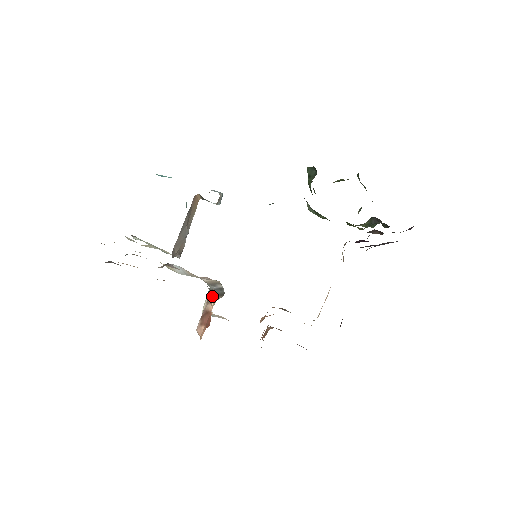
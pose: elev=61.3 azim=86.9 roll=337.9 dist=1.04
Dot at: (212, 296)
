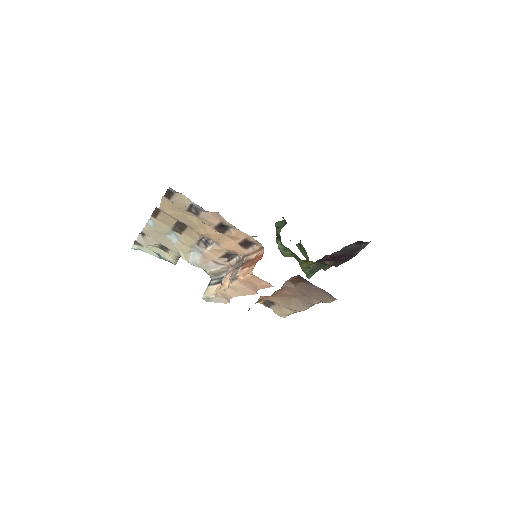
Dot at: occluded
